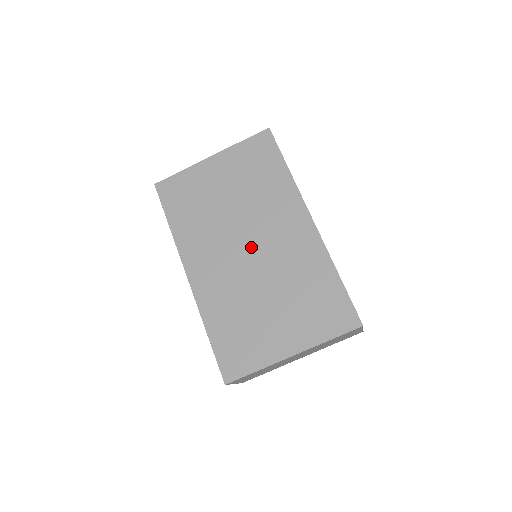
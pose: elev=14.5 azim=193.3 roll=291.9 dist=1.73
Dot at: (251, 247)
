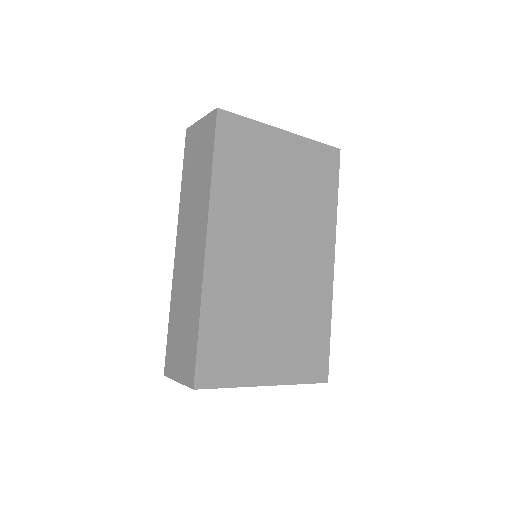
Dot at: (279, 255)
